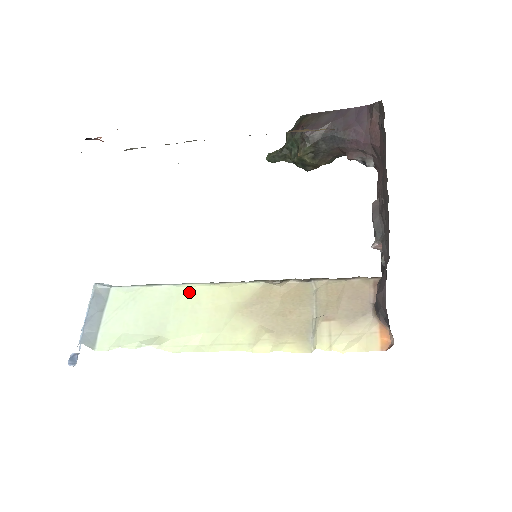
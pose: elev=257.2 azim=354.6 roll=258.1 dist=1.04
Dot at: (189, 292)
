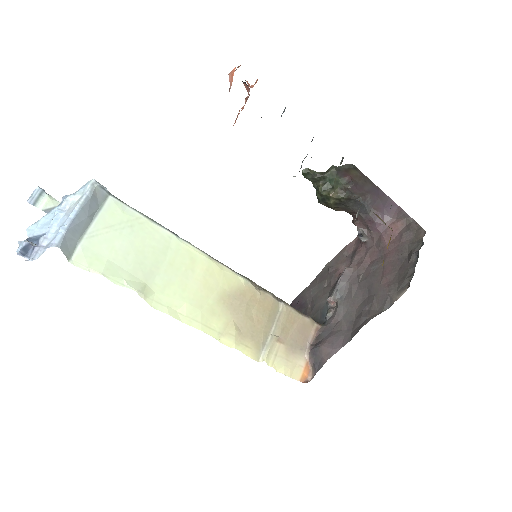
Dot at: (188, 254)
